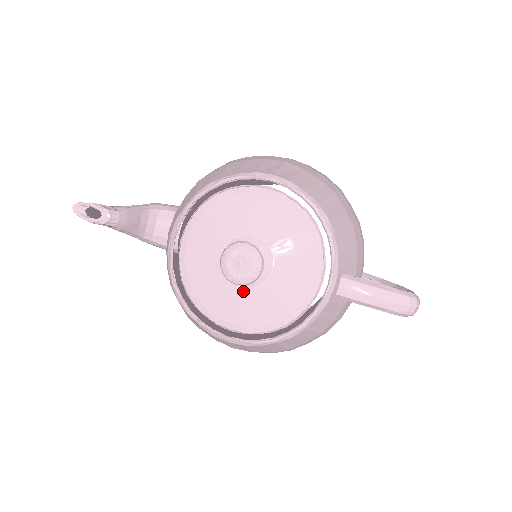
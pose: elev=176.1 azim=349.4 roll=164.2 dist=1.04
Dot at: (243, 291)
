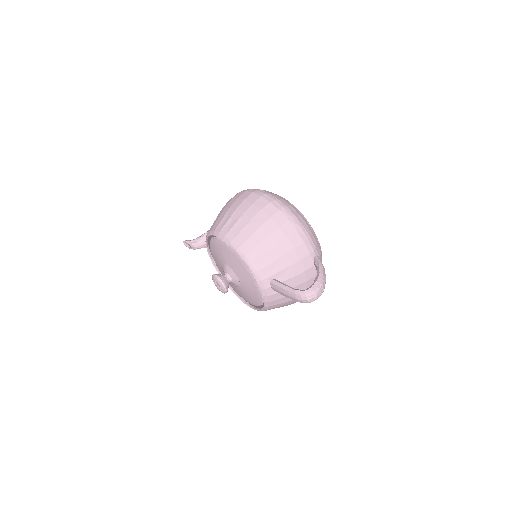
Dot at: (238, 288)
